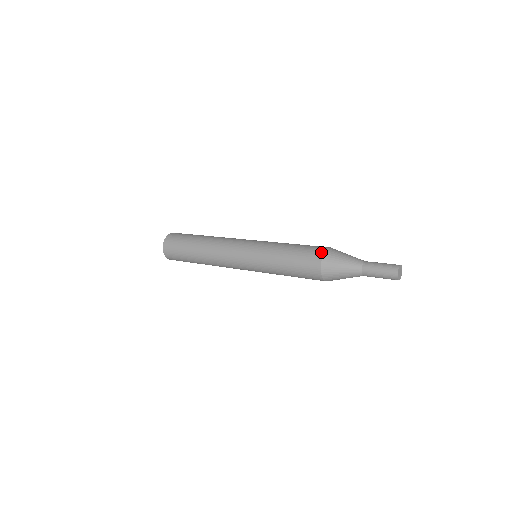
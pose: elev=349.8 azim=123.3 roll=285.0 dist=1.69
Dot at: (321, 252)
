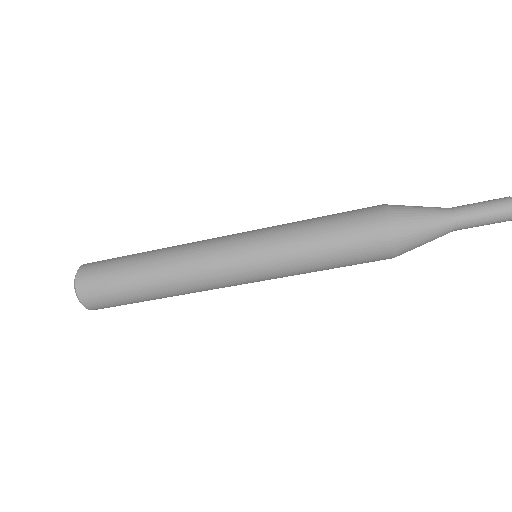
Dot at: occluded
